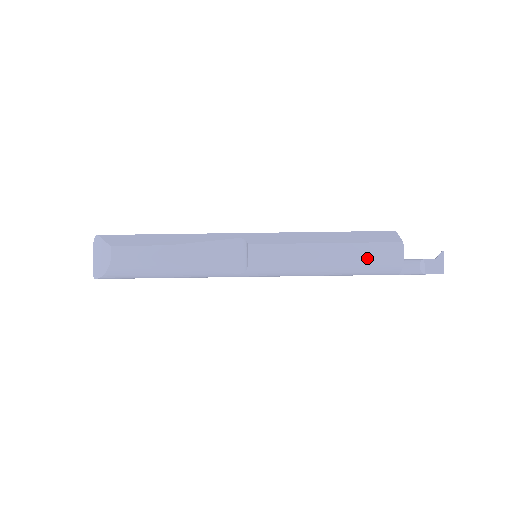
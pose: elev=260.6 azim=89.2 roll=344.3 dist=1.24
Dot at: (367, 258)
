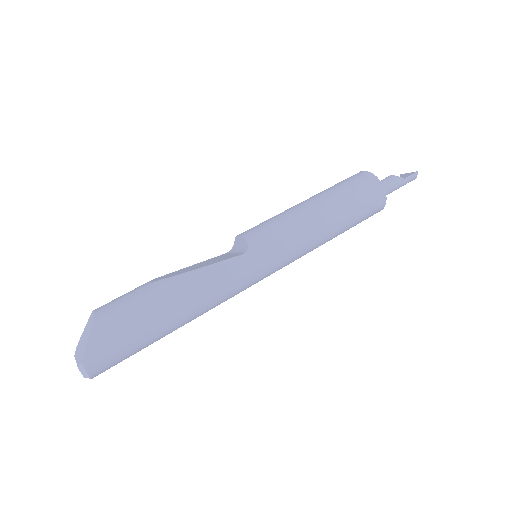
Dot at: (340, 185)
